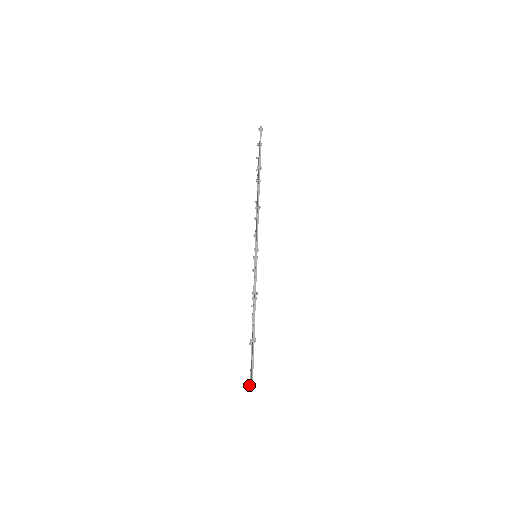
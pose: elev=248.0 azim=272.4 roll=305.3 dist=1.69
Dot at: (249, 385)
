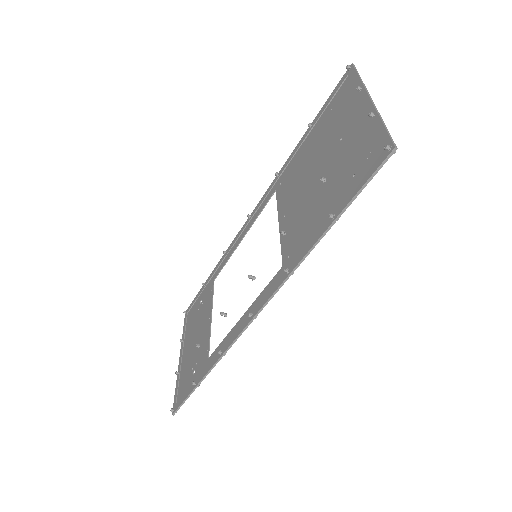
Dot at: (177, 373)
